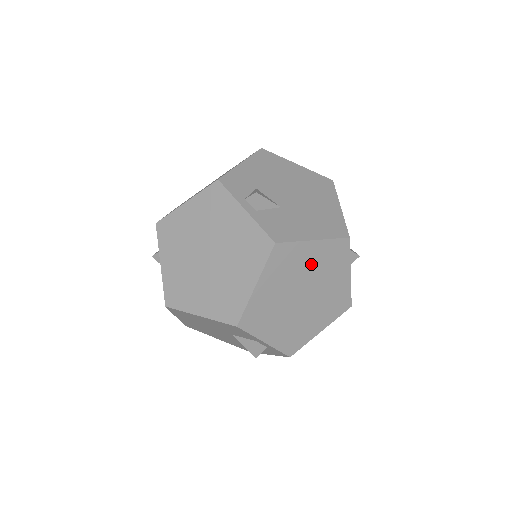
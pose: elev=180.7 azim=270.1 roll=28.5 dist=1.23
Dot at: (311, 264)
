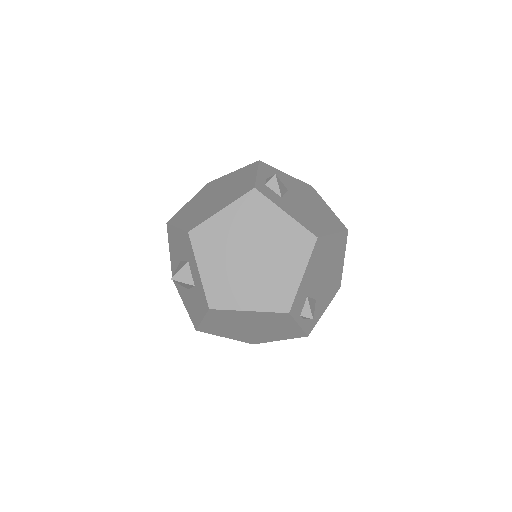
Dot at: occluded
